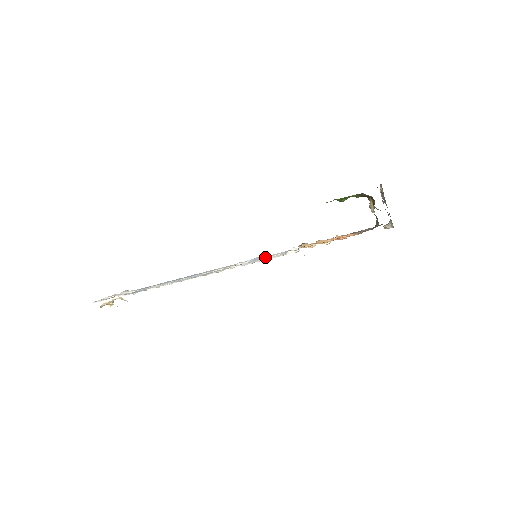
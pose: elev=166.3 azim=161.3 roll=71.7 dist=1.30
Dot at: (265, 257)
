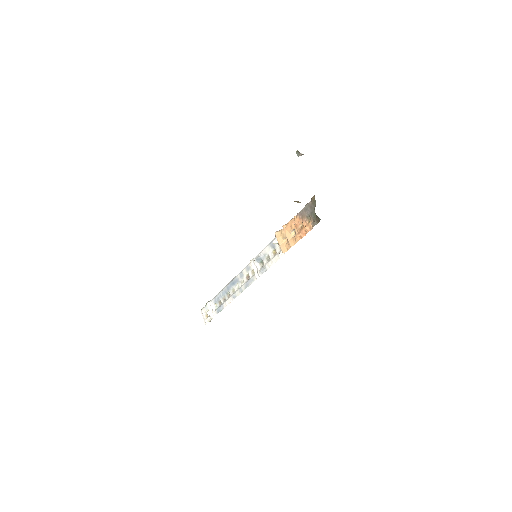
Dot at: (263, 254)
